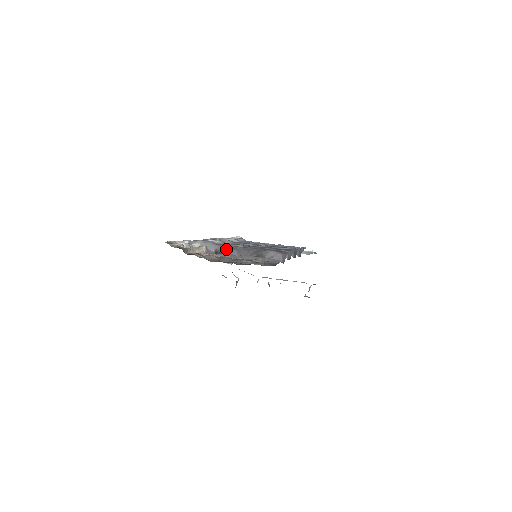
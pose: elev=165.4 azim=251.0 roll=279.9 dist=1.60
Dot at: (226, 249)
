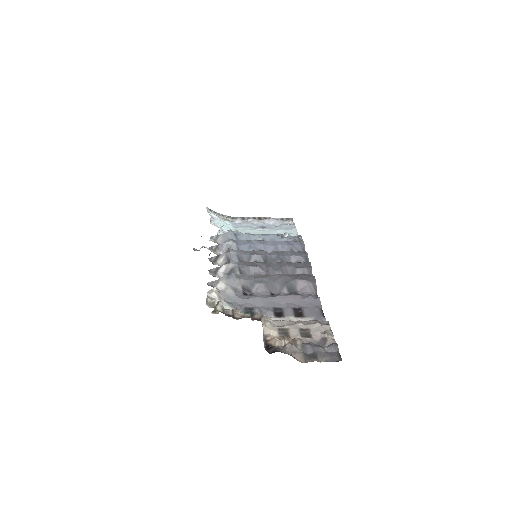
Dot at: (252, 283)
